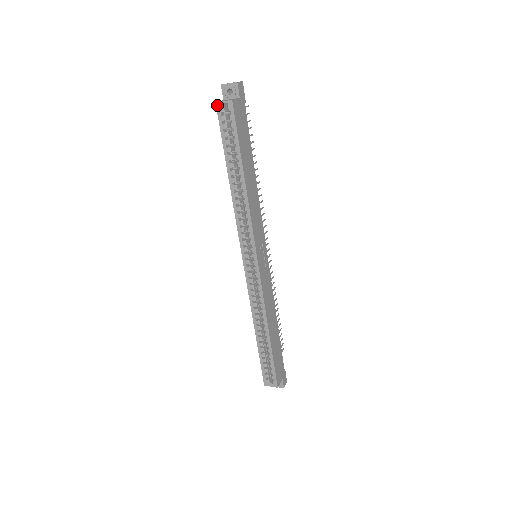
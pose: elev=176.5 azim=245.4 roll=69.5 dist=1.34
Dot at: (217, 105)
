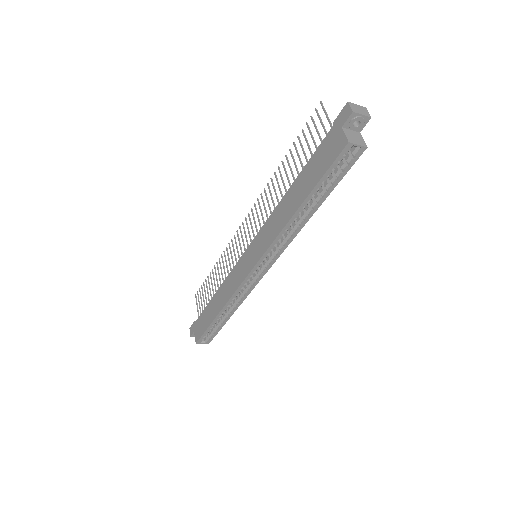
Dot at: (348, 145)
